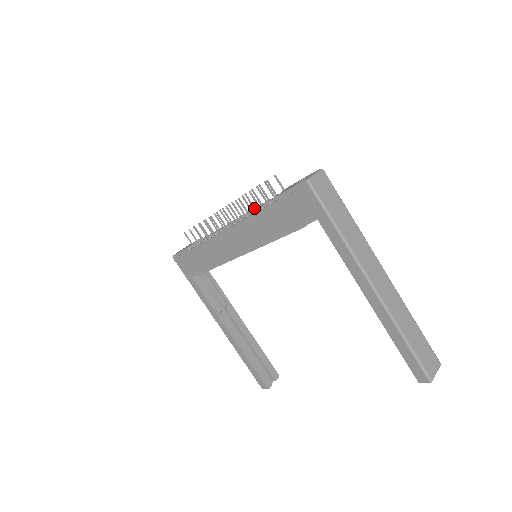
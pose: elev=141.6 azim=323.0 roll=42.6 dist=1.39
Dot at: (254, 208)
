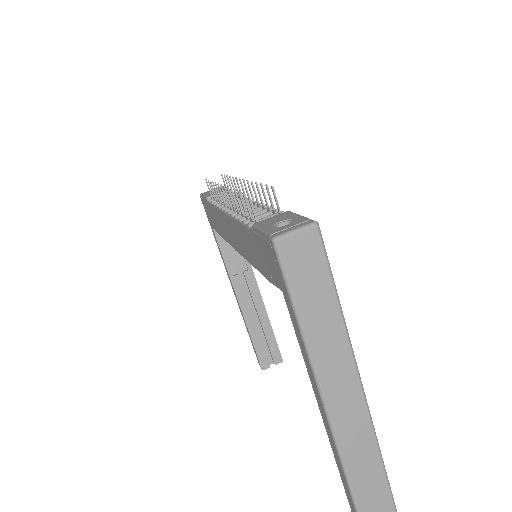
Dot at: (258, 204)
